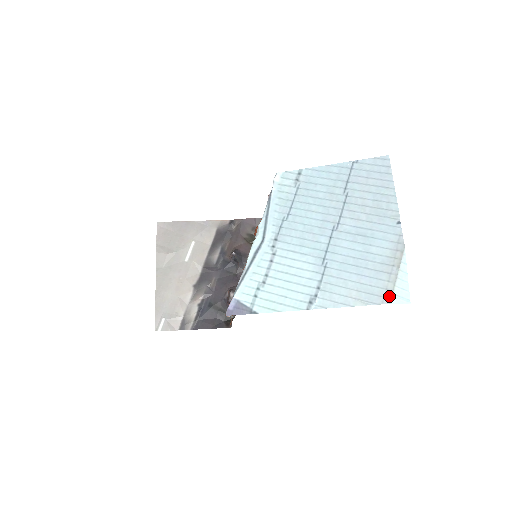
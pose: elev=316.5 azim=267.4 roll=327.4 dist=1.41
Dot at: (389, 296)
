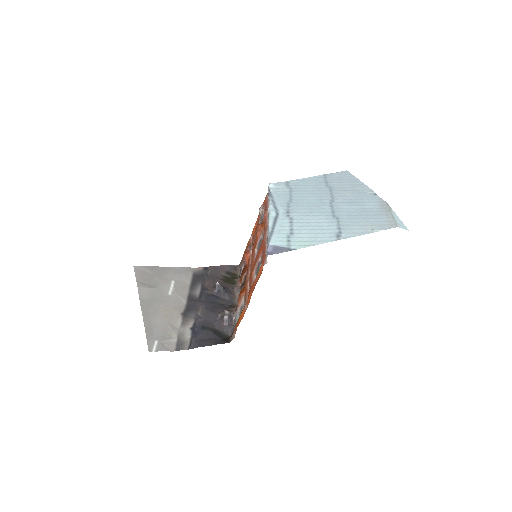
Dot at: (394, 224)
